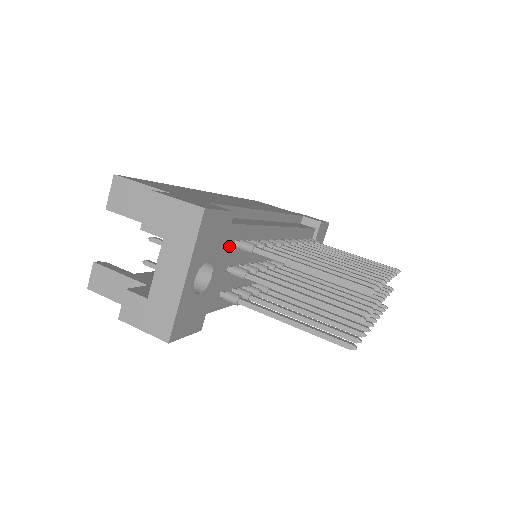
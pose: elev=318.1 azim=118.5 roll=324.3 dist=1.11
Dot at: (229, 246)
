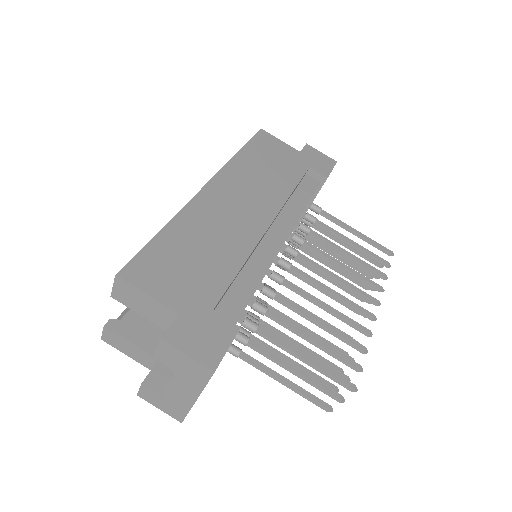
Dot at: occluded
